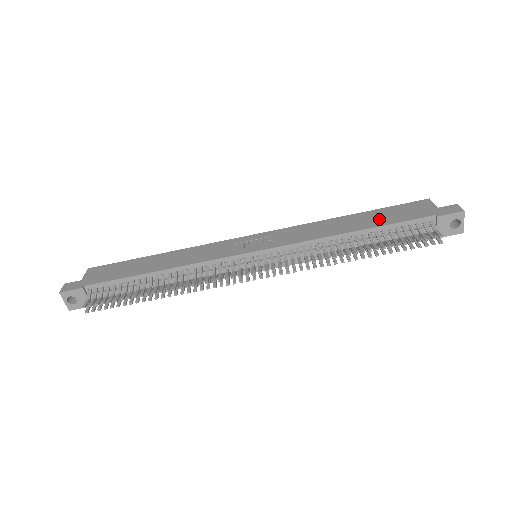
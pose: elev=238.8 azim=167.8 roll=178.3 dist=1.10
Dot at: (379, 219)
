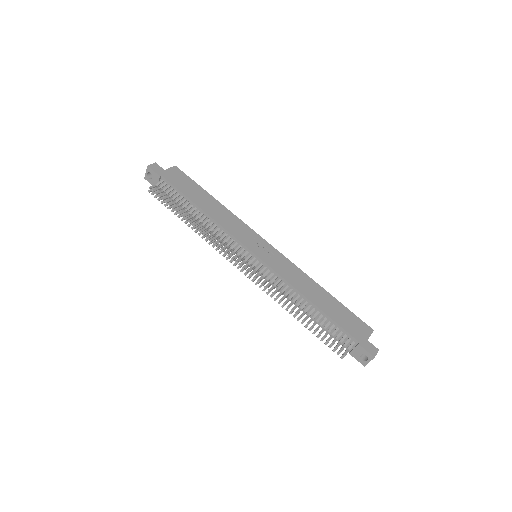
Dot at: (333, 310)
